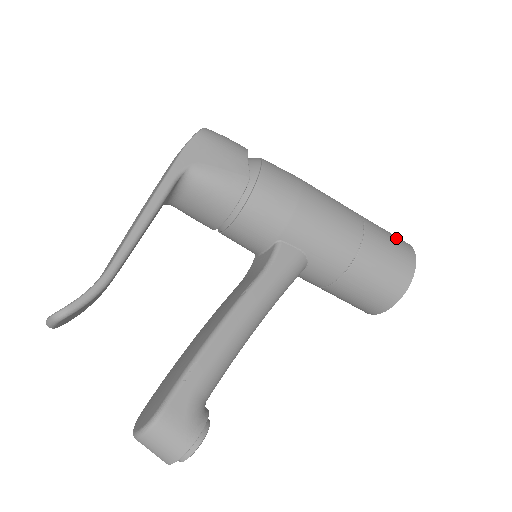
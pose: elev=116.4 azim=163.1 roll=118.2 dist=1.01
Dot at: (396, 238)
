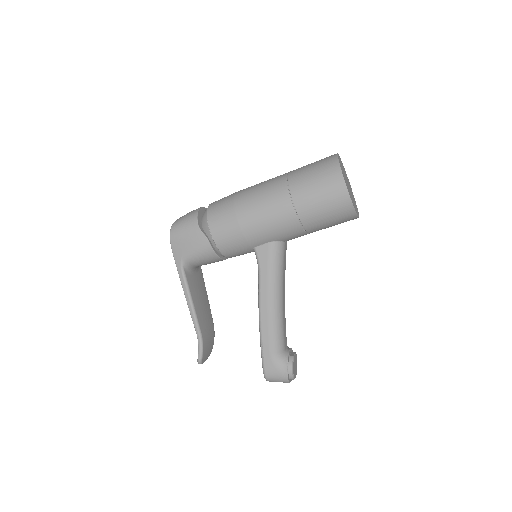
Dot at: (322, 173)
